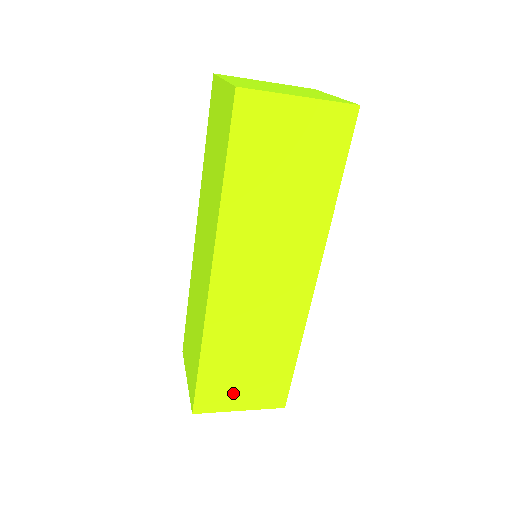
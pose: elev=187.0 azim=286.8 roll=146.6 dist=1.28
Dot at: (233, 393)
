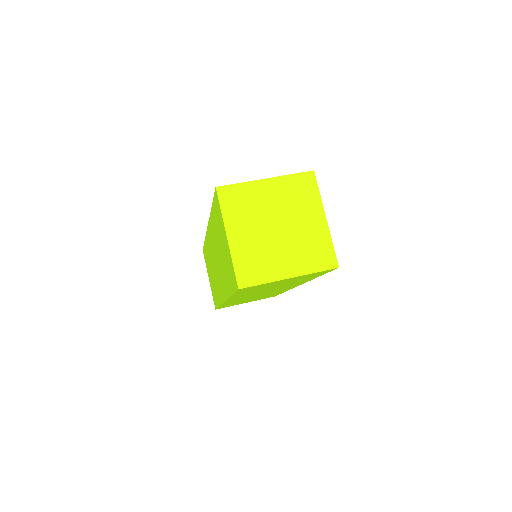
Dot at: occluded
